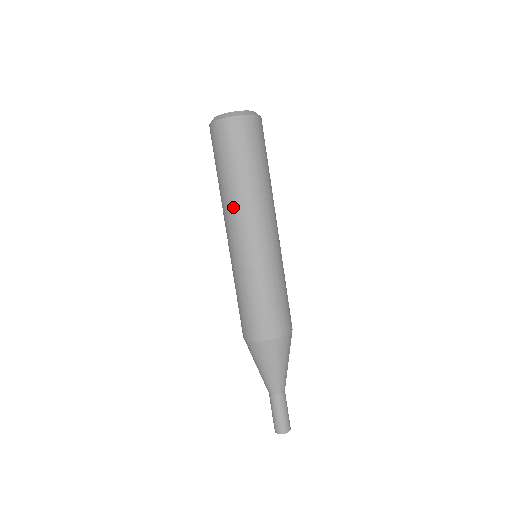
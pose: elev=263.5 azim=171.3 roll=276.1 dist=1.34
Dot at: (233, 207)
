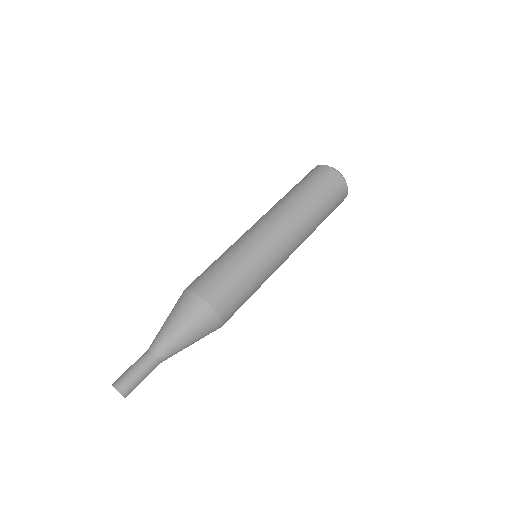
Dot at: (290, 212)
